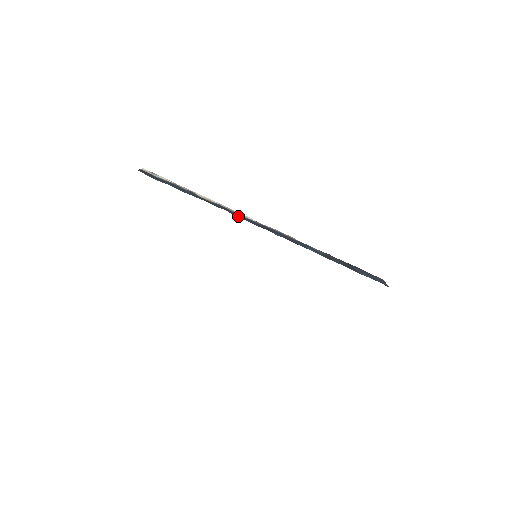
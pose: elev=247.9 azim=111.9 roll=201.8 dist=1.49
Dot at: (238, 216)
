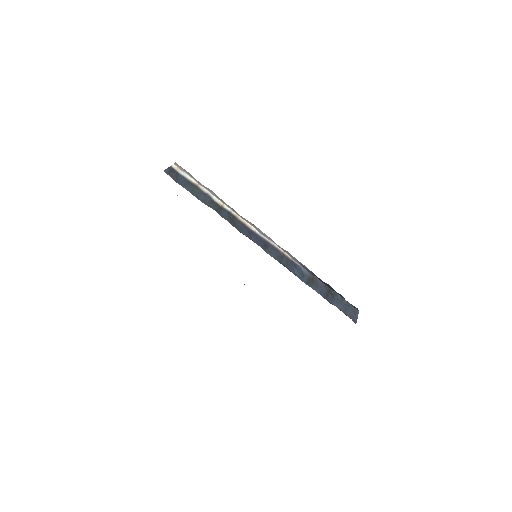
Dot at: (240, 228)
